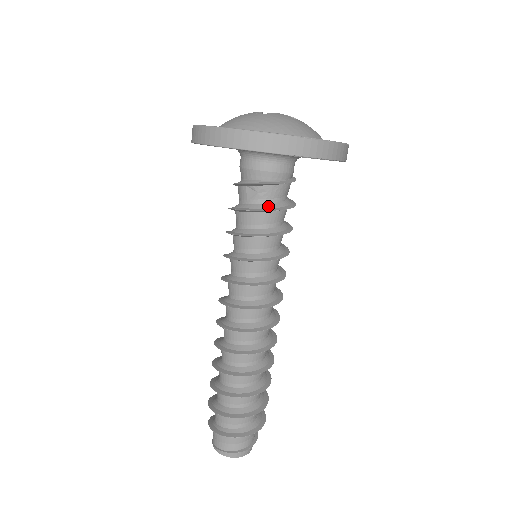
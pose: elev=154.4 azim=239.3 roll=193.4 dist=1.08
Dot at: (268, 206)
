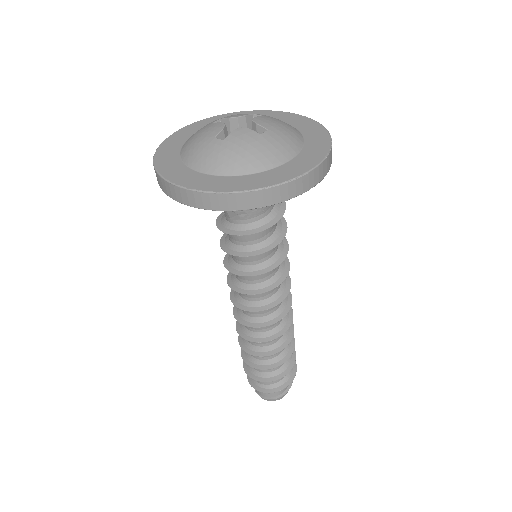
Dot at: (251, 226)
